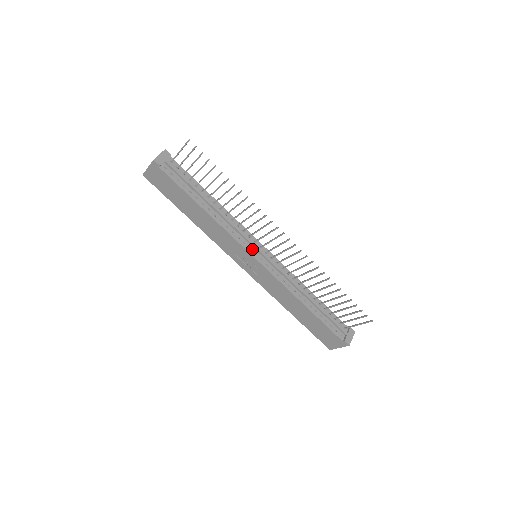
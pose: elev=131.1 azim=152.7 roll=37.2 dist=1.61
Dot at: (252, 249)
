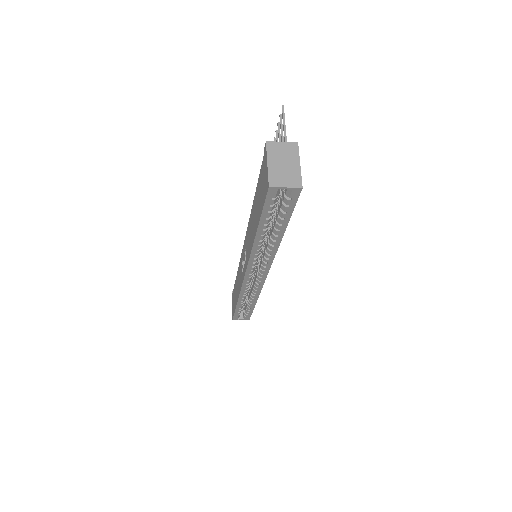
Dot at: occluded
